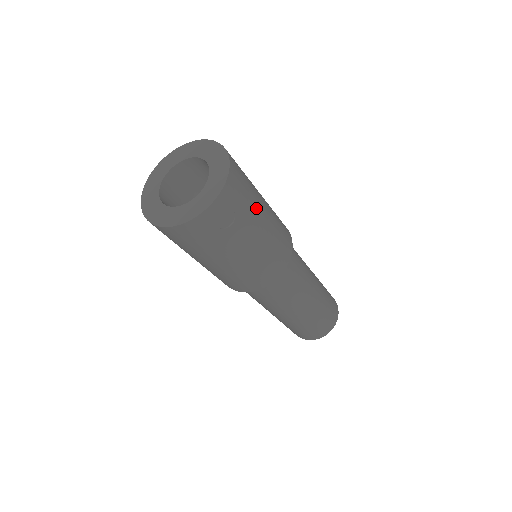
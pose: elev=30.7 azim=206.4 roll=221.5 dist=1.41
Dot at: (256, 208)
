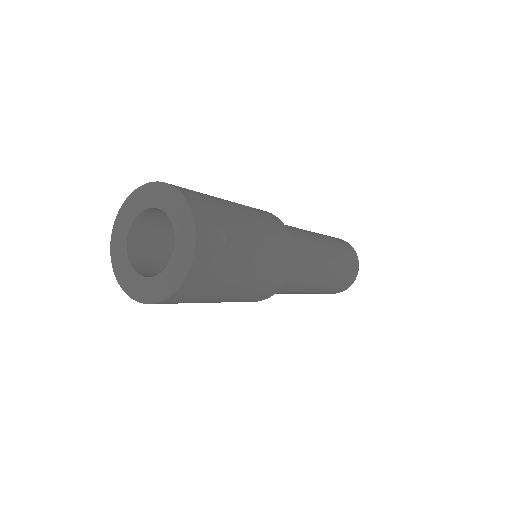
Dot at: (229, 210)
